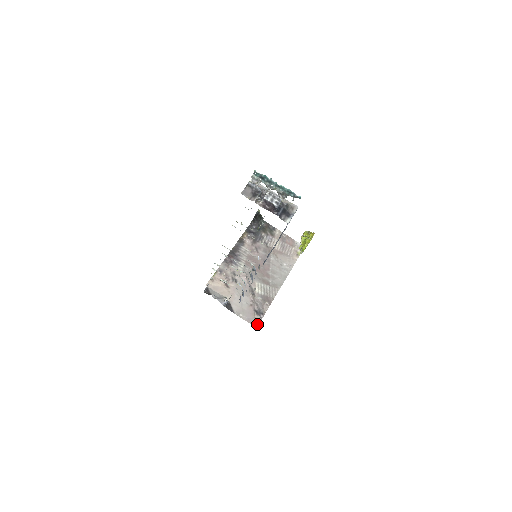
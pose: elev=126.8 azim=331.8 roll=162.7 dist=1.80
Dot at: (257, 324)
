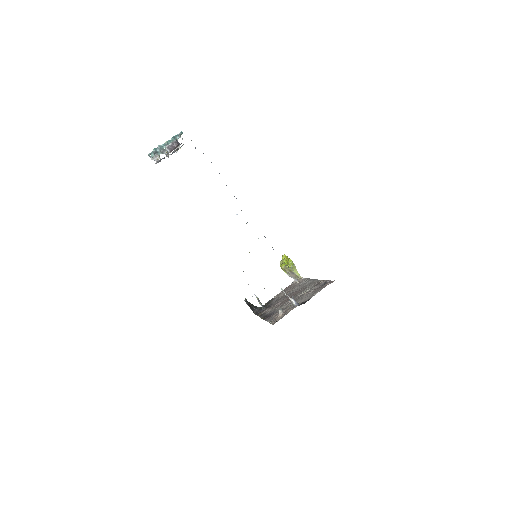
Dot at: (332, 282)
